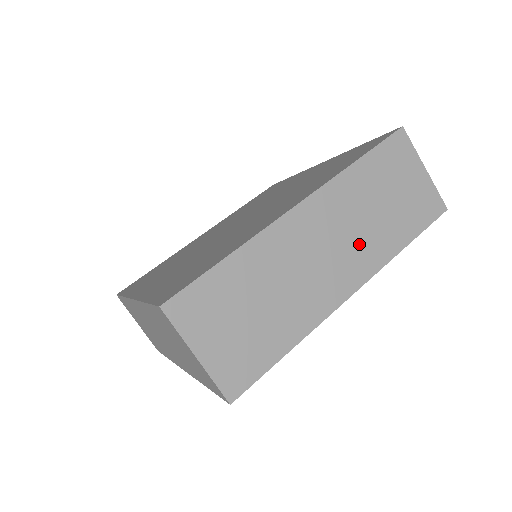
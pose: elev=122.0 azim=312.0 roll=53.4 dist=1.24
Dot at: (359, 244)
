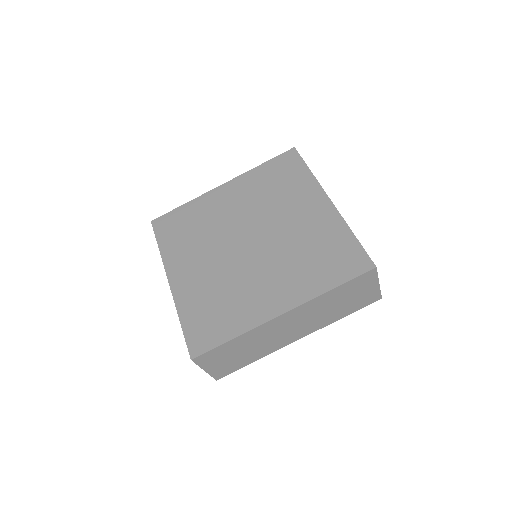
Dot at: (313, 322)
